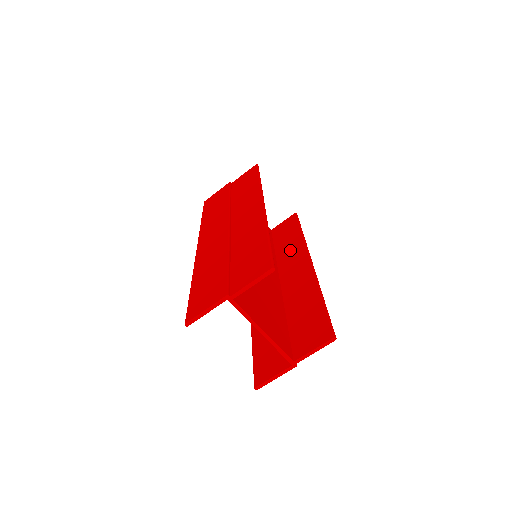
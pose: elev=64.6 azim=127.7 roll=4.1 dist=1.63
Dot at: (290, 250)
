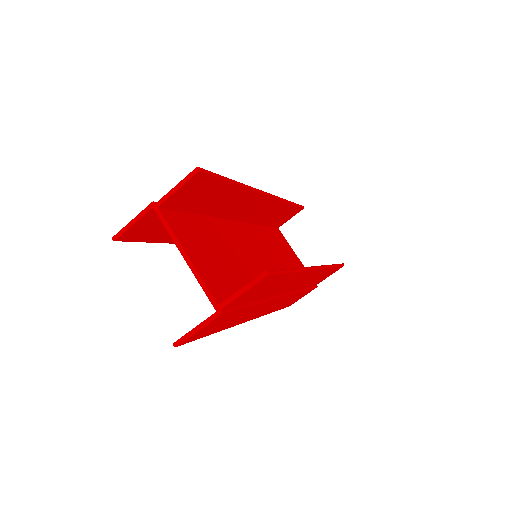
Dot at: occluded
